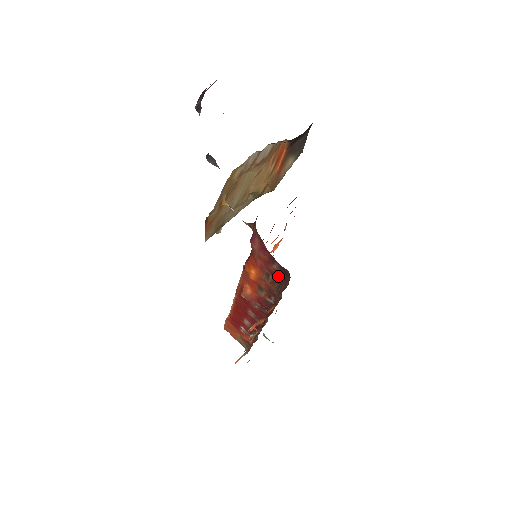
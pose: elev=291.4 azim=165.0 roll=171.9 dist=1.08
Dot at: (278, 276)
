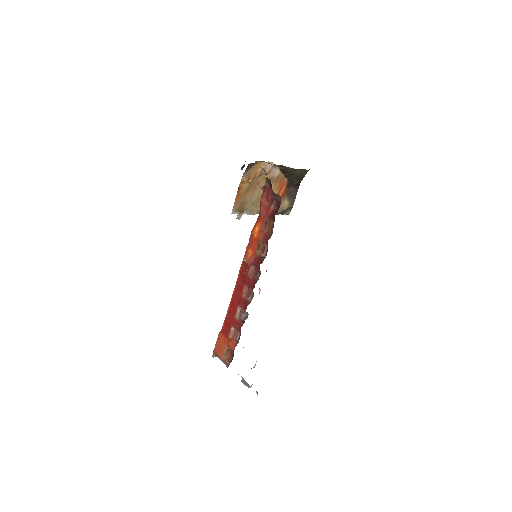
Dot at: (273, 213)
